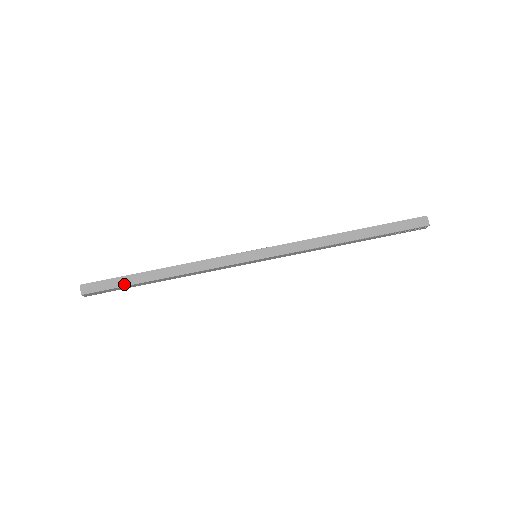
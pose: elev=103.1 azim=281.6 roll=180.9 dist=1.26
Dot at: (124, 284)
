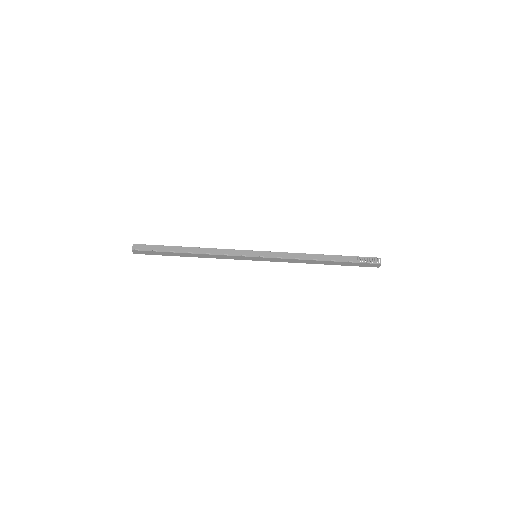
Dot at: (163, 255)
